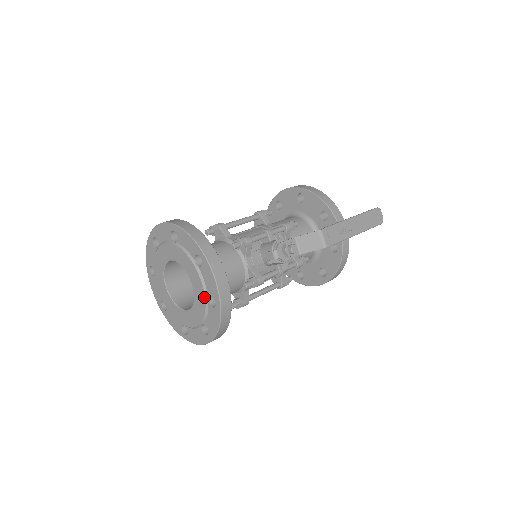
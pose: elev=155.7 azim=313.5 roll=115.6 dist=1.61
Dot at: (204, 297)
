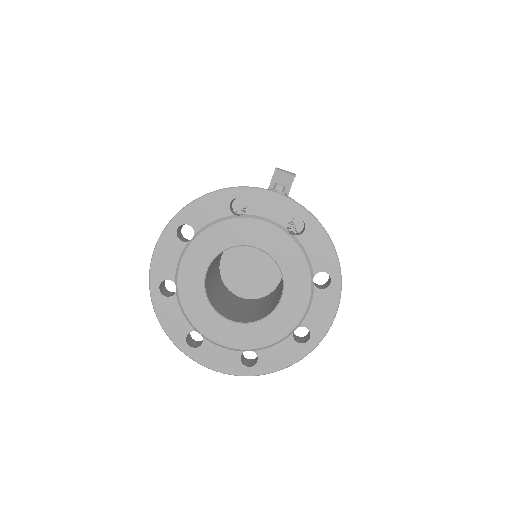
Dot at: (284, 234)
